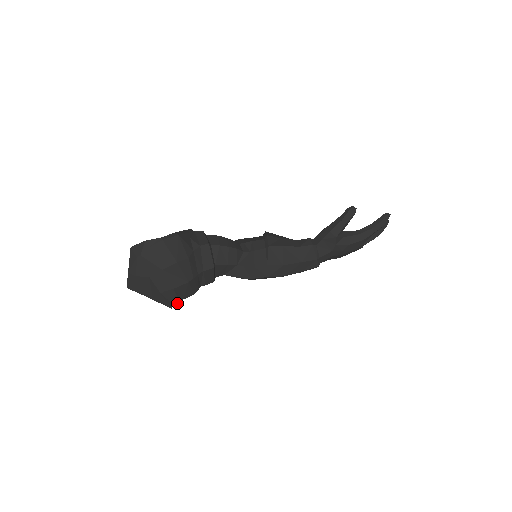
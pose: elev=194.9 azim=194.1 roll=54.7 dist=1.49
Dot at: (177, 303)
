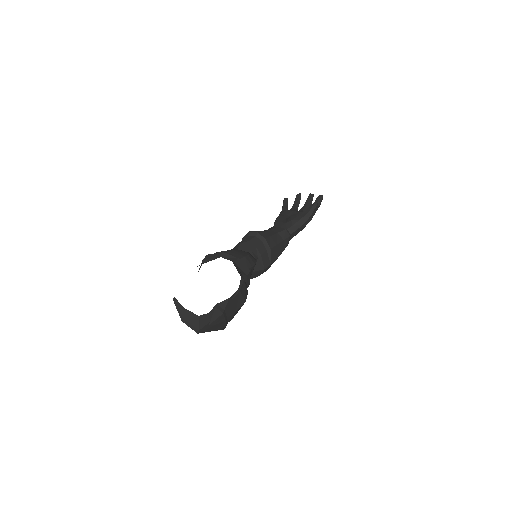
Dot at: occluded
